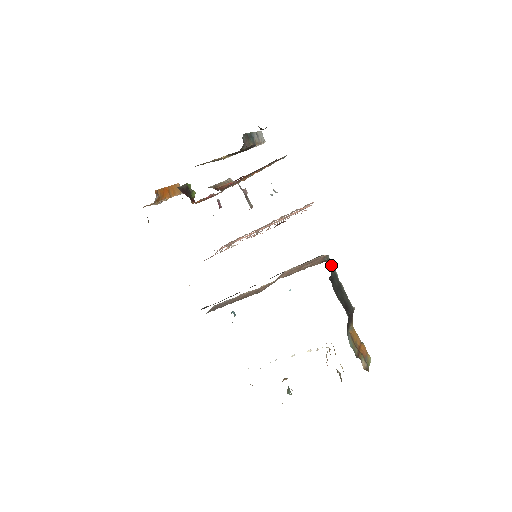
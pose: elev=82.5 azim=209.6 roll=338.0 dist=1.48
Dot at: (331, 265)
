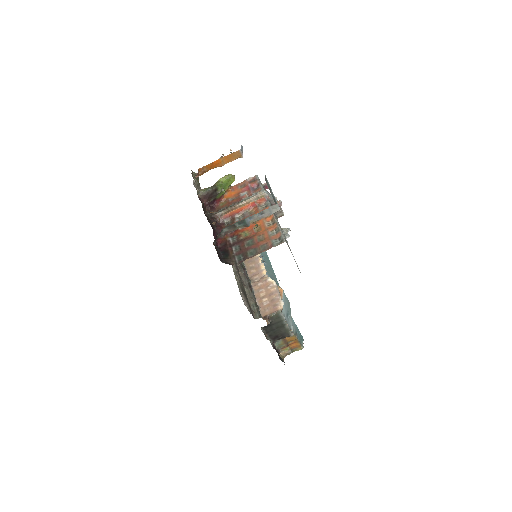
Dot at: (279, 317)
